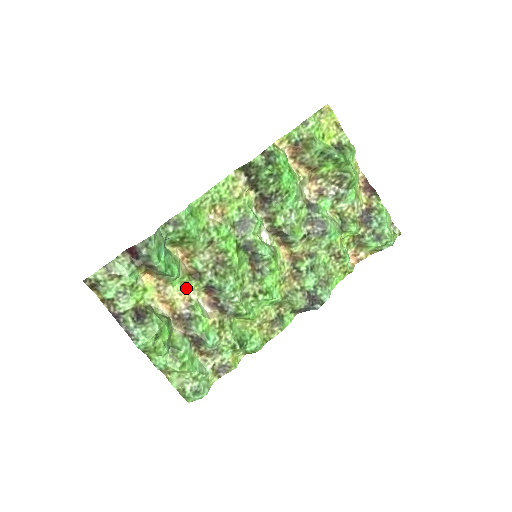
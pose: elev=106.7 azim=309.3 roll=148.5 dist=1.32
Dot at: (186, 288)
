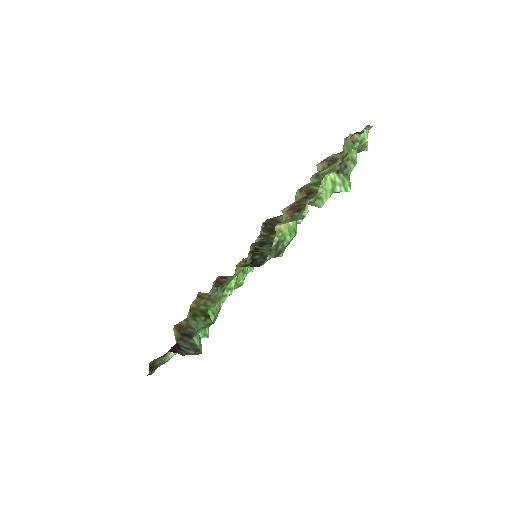
Dot at: occluded
